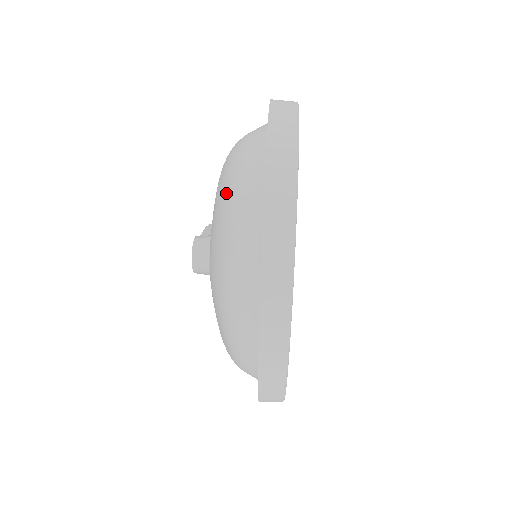
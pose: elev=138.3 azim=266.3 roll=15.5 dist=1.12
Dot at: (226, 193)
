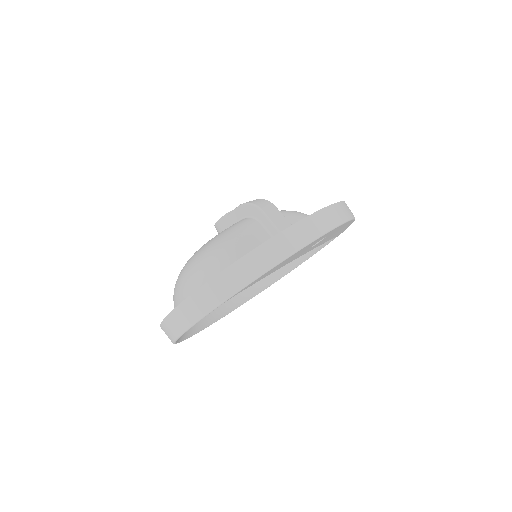
Dot at: occluded
